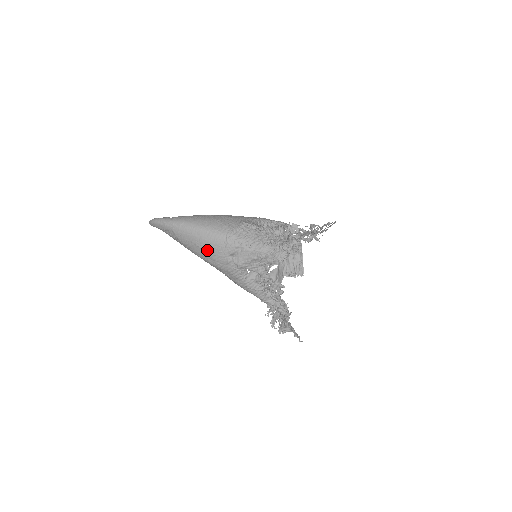
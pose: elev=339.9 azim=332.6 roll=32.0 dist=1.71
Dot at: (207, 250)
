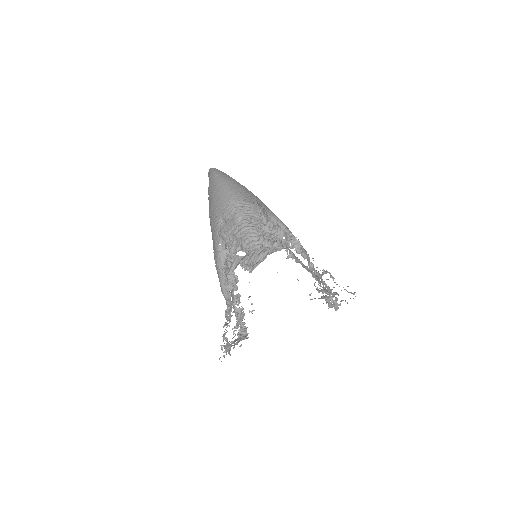
Dot at: (214, 205)
